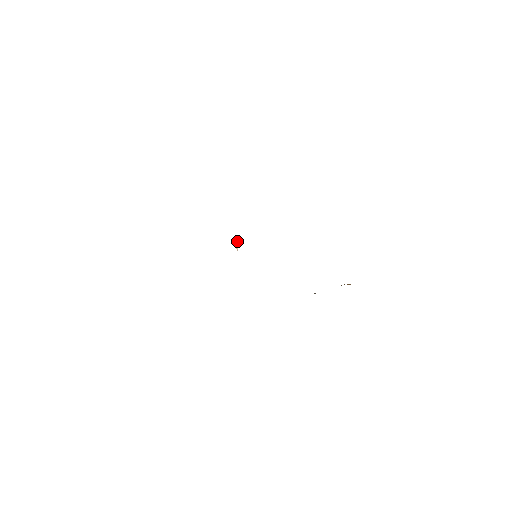
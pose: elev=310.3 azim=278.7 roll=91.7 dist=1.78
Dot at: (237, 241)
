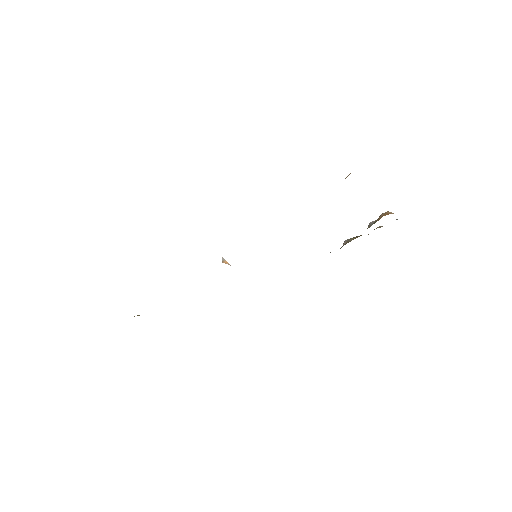
Dot at: (223, 258)
